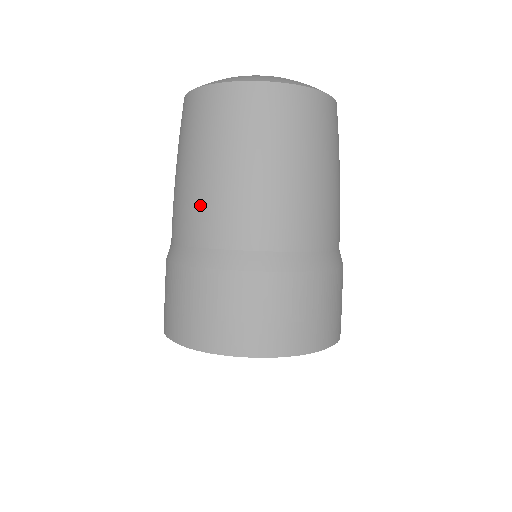
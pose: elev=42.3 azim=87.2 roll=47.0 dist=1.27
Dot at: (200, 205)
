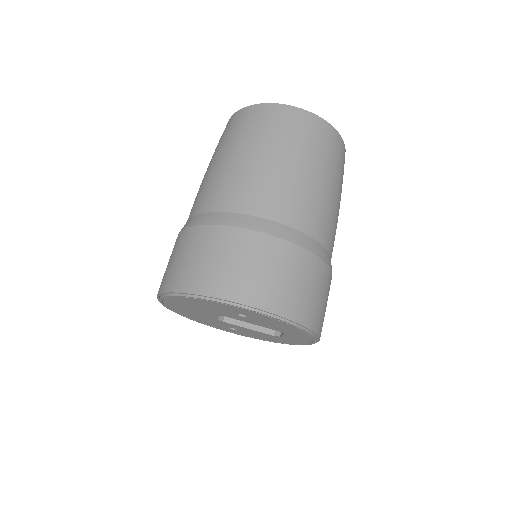
Dot at: (228, 180)
